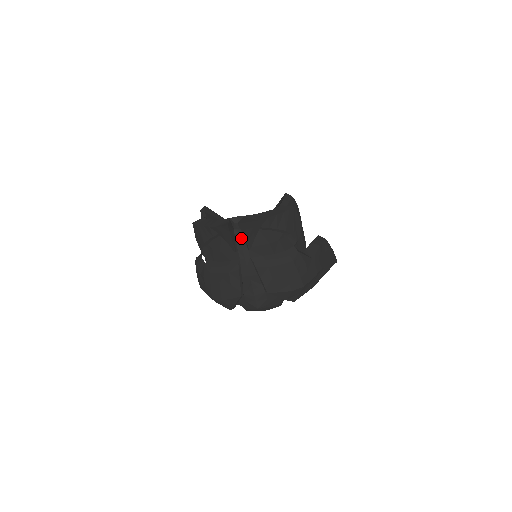
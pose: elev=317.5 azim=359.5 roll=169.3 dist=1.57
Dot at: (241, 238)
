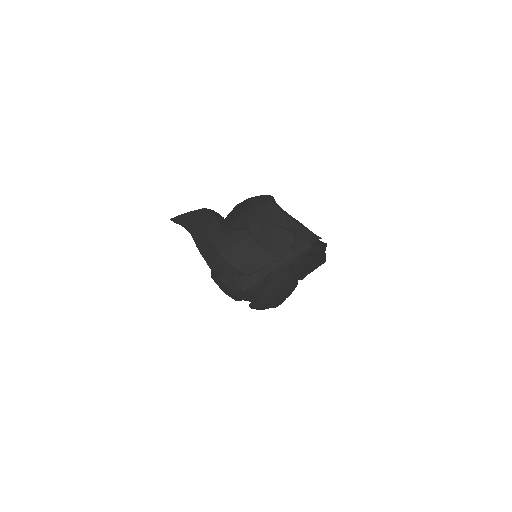
Dot at: (305, 249)
